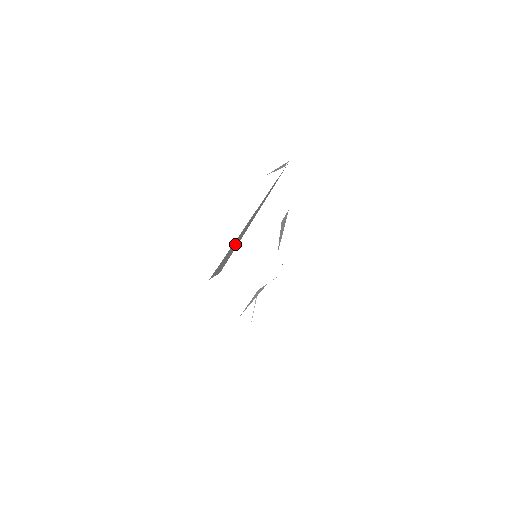
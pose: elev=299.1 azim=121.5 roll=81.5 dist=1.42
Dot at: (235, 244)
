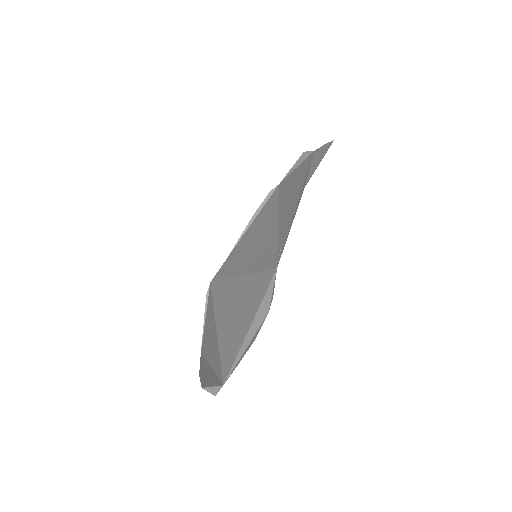
Dot at: (209, 336)
